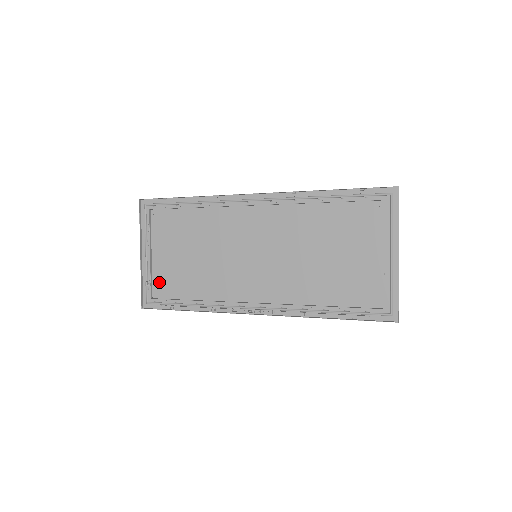
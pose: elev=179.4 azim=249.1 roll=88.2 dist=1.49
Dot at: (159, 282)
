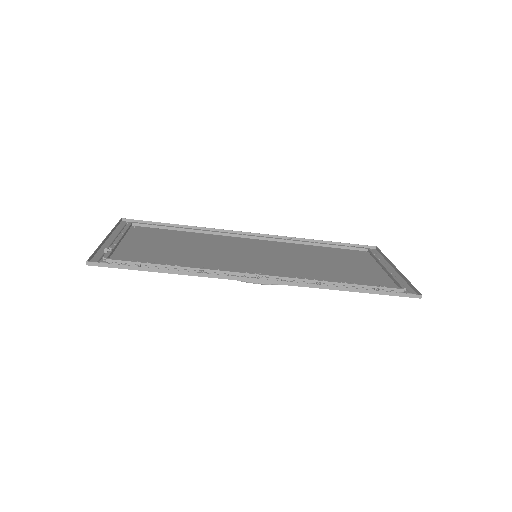
Dot at: (124, 254)
